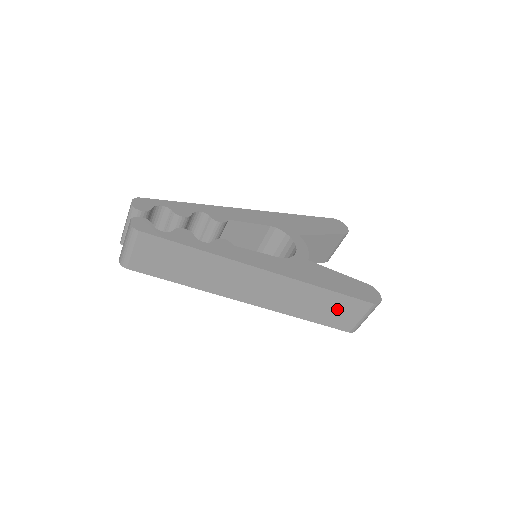
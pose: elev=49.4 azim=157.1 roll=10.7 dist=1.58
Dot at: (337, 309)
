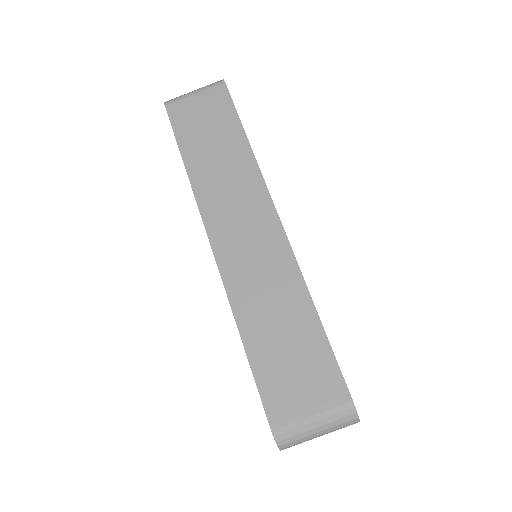
Dot at: (298, 361)
